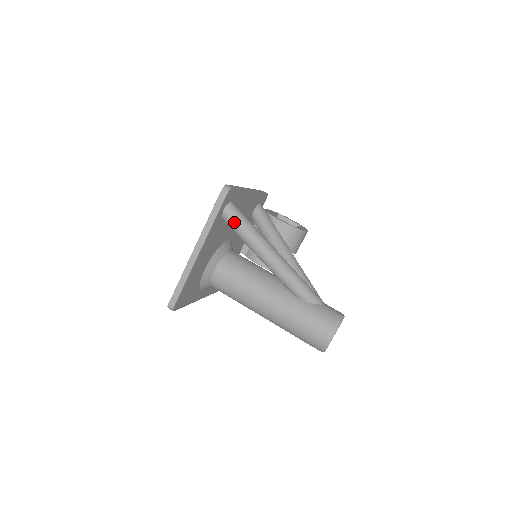
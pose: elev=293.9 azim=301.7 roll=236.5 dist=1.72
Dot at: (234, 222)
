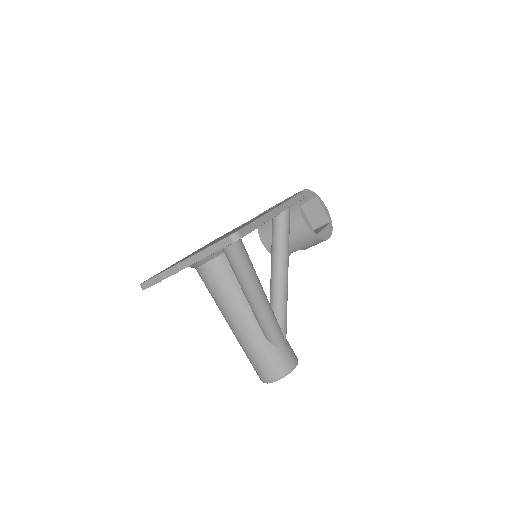
Dot at: (231, 260)
